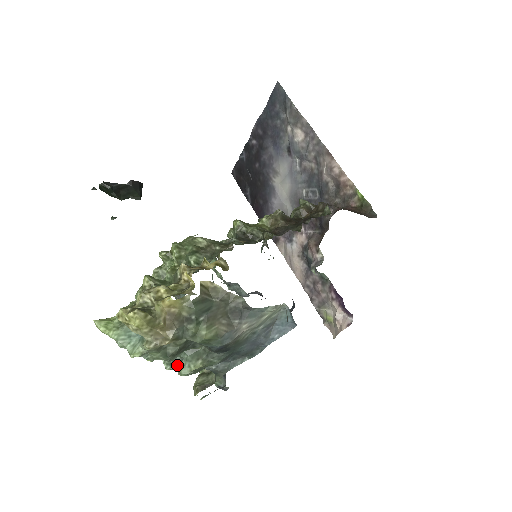
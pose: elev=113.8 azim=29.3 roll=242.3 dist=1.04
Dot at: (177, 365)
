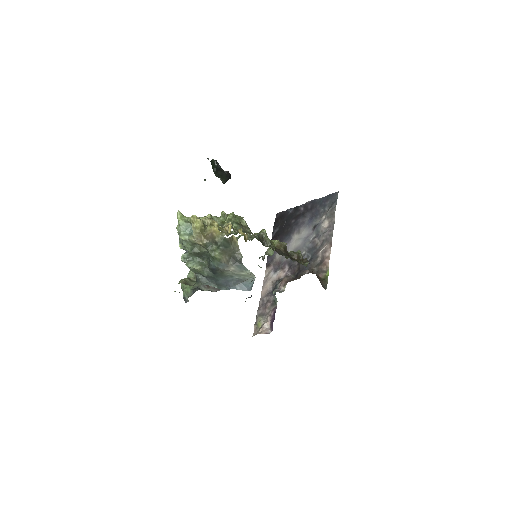
Dot at: (189, 260)
